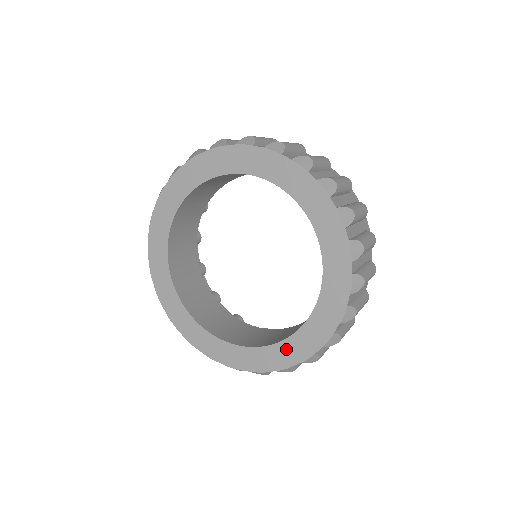
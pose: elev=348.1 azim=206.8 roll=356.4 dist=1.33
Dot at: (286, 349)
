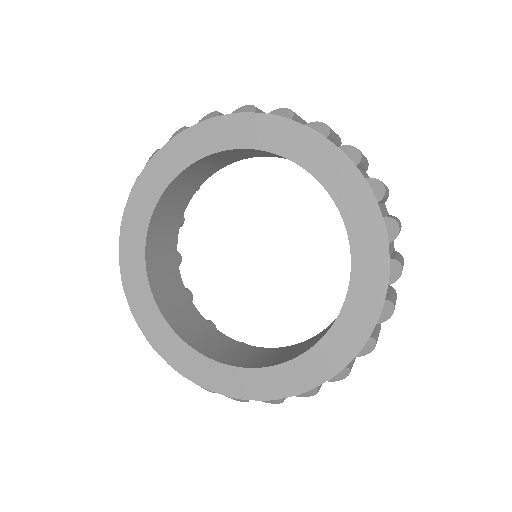
Dot at: (195, 362)
